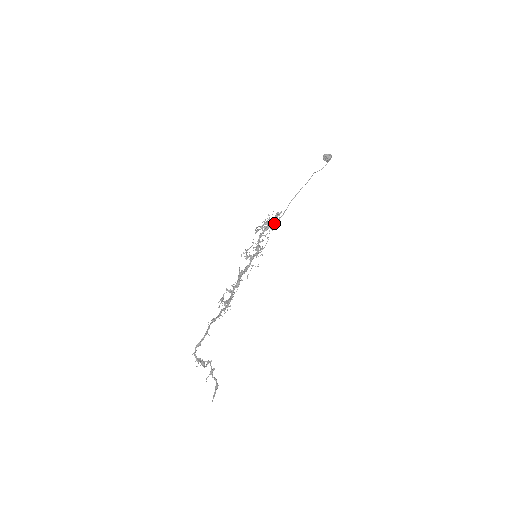
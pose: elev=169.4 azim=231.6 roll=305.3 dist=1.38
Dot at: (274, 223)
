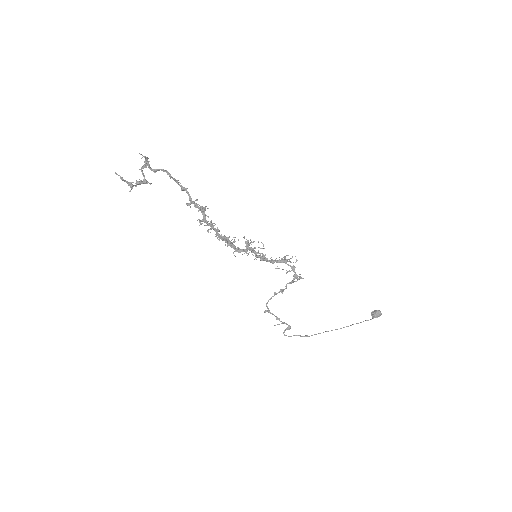
Dot at: (291, 270)
